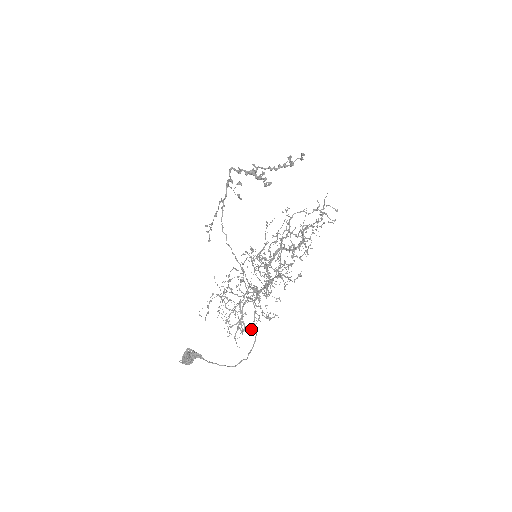
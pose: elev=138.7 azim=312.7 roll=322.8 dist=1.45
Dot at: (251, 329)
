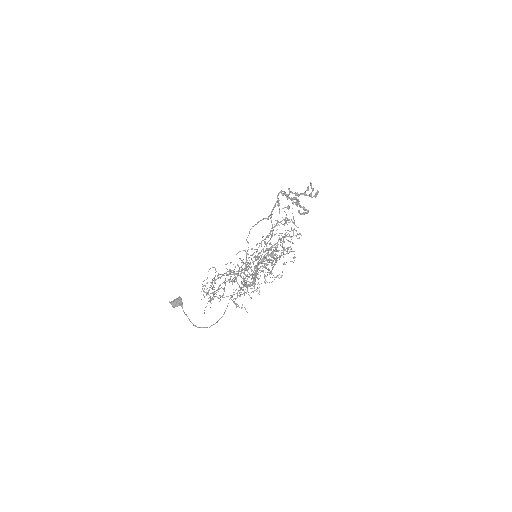
Dot at: (210, 297)
